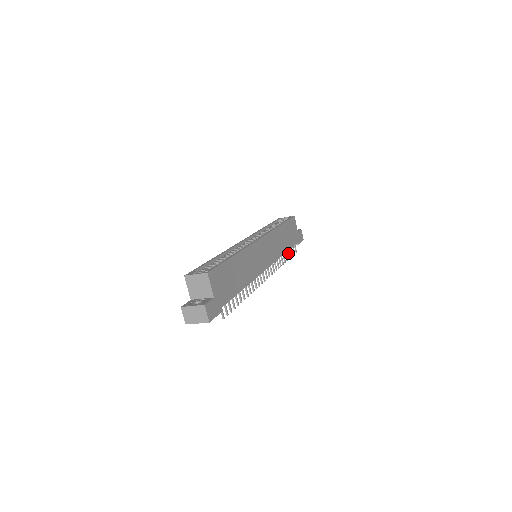
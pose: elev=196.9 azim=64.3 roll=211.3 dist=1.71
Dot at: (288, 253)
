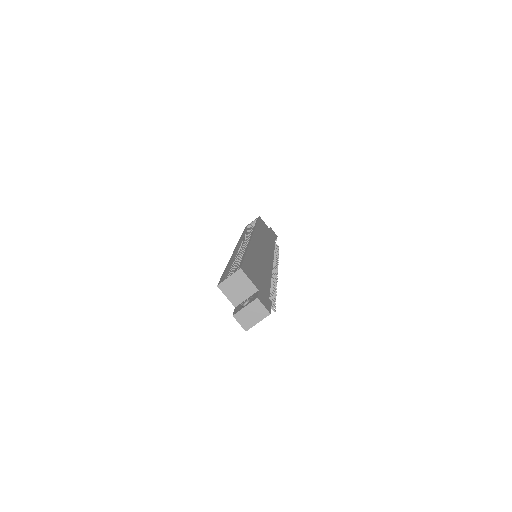
Dot at: (275, 249)
